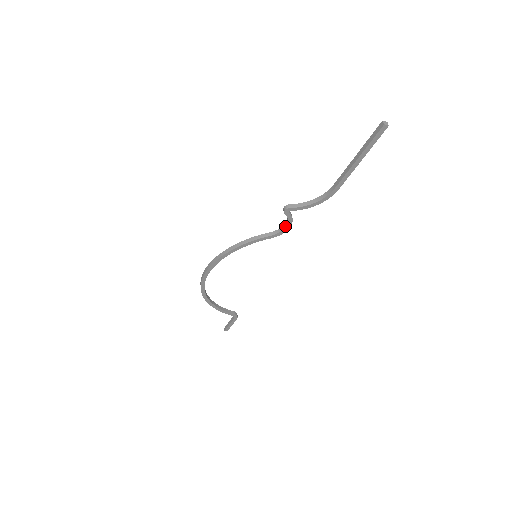
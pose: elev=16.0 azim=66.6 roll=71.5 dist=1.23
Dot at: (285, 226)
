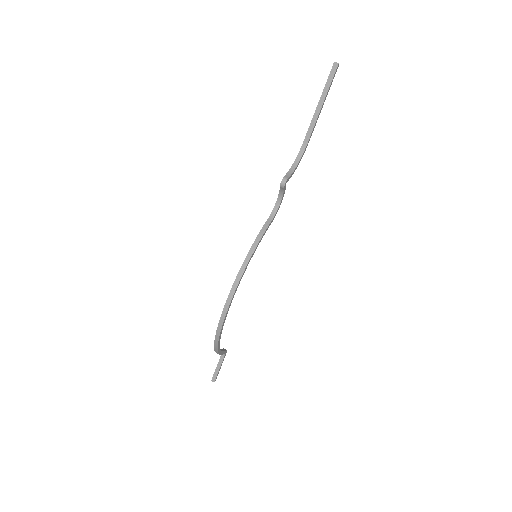
Dot at: (278, 204)
